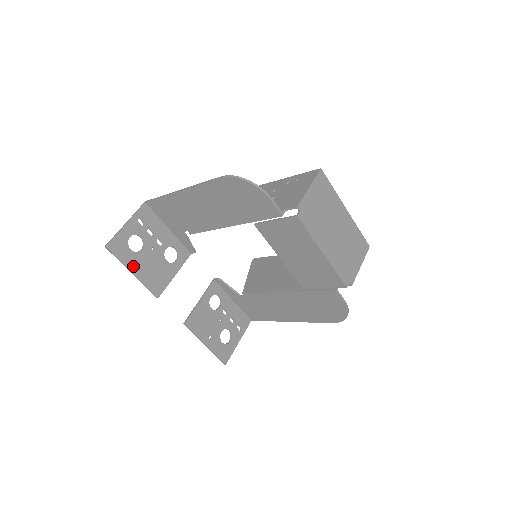
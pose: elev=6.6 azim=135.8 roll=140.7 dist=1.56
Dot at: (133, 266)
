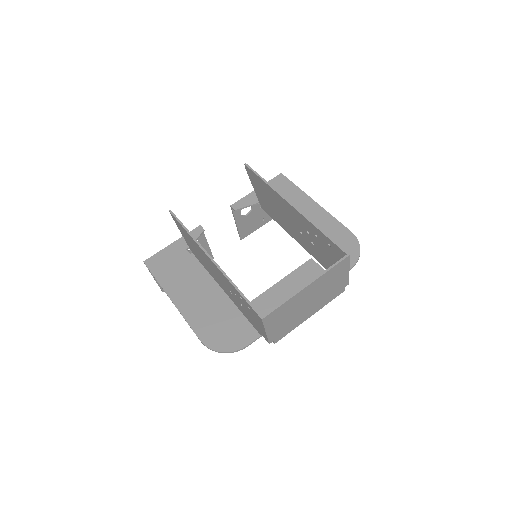
Dot at: occluded
